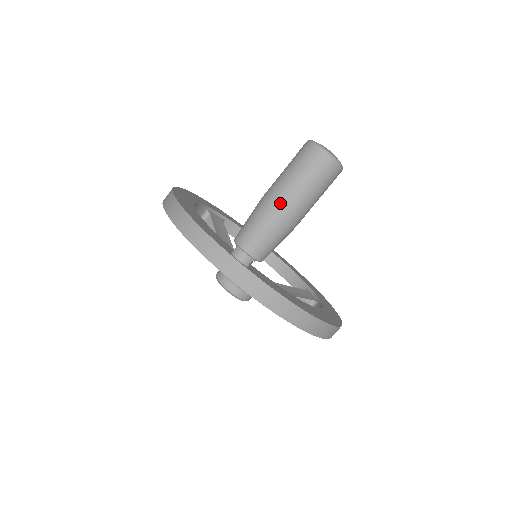
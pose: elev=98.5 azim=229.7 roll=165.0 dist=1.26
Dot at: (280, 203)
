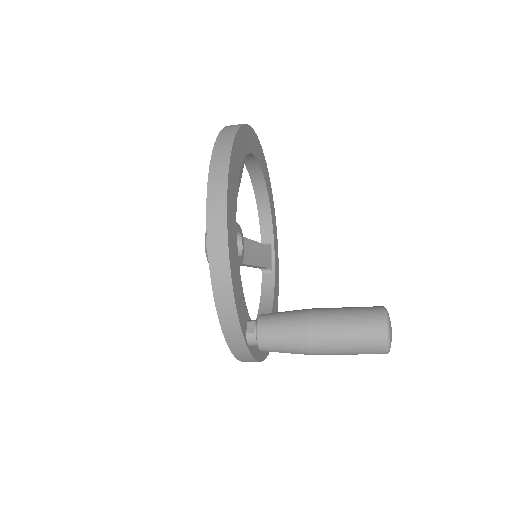
Dot at: (318, 351)
